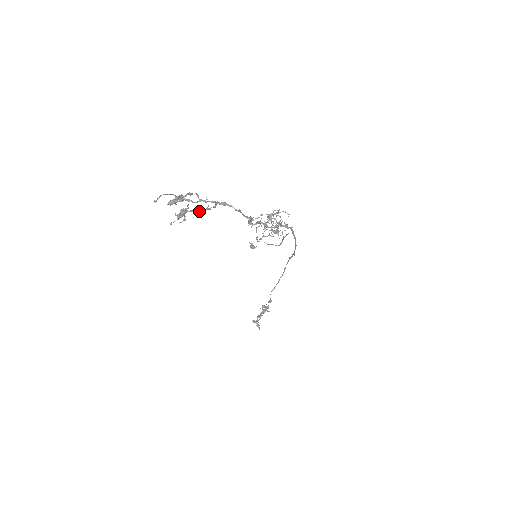
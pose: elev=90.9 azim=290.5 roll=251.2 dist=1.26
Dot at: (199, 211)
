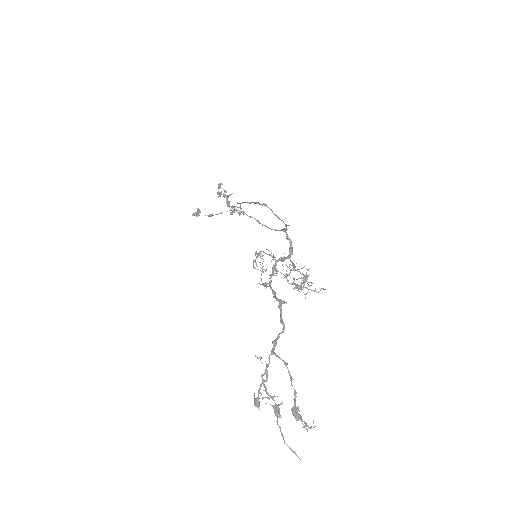
Dot at: (294, 391)
